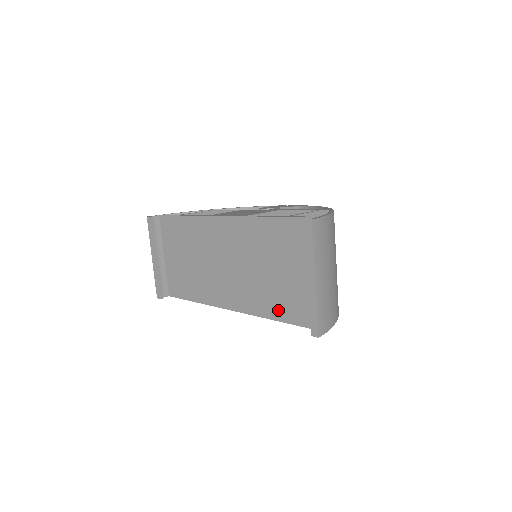
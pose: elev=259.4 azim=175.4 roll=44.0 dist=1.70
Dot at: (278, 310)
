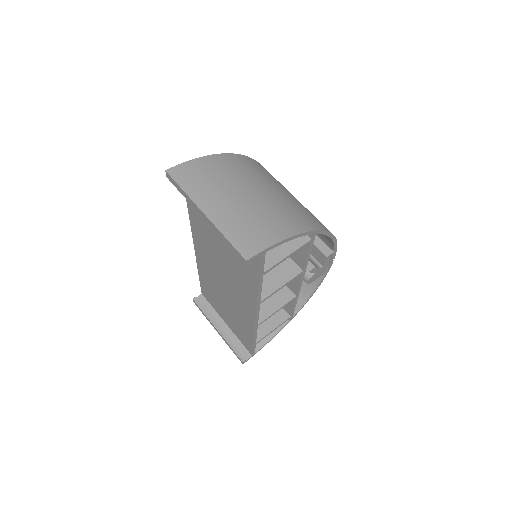
Dot at: (249, 276)
